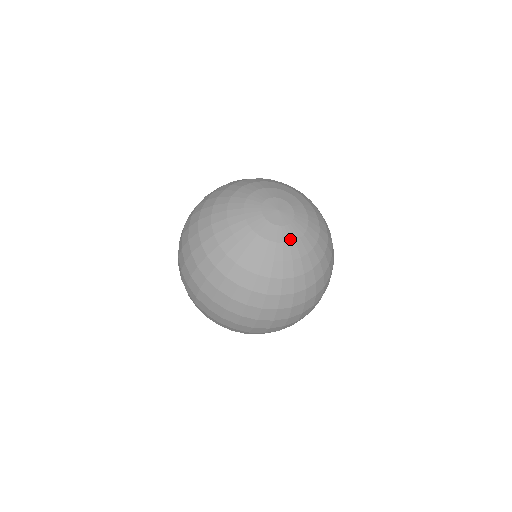
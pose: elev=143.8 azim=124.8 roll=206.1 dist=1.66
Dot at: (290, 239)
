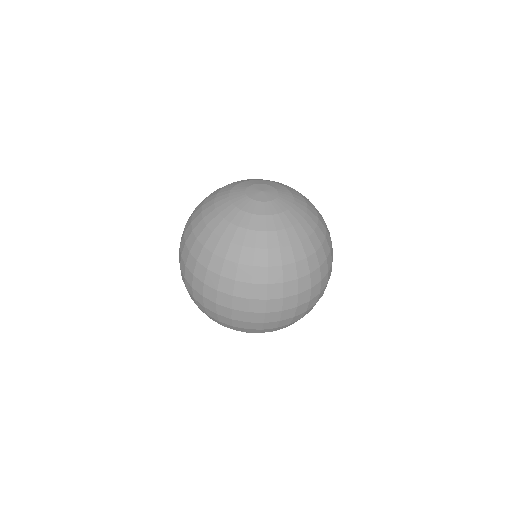
Dot at: (289, 204)
